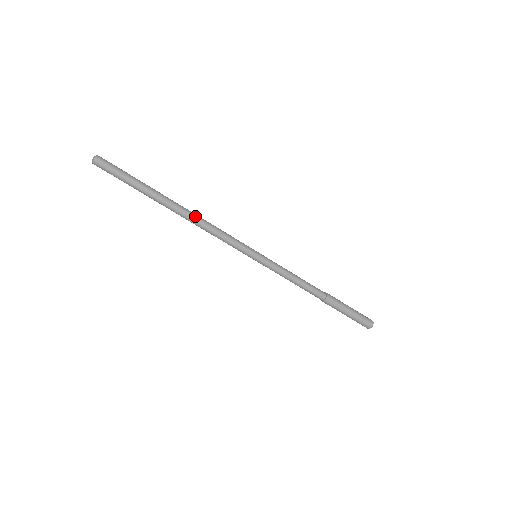
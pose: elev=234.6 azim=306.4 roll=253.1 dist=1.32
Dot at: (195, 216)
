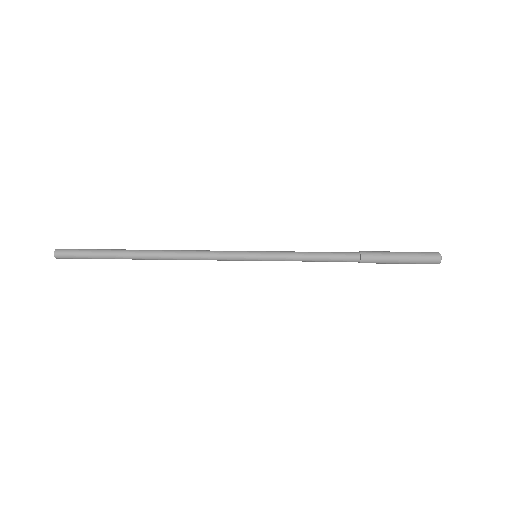
Dot at: (171, 250)
